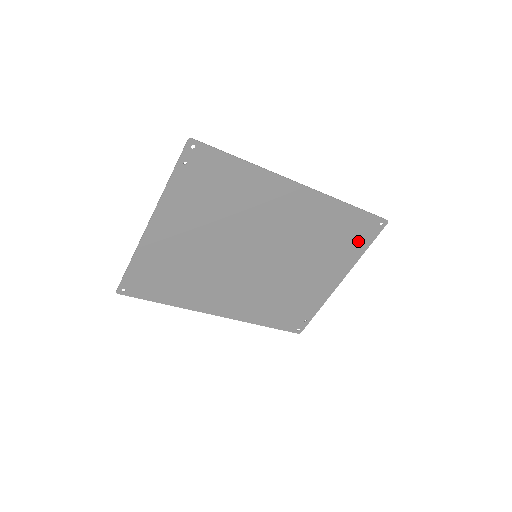
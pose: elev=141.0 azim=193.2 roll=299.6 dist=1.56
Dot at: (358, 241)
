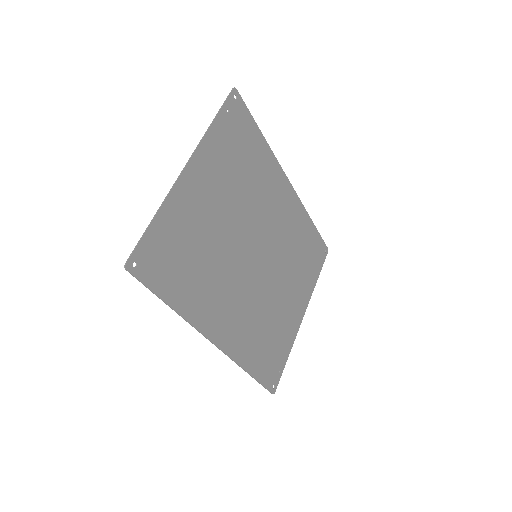
Dot at: (314, 266)
